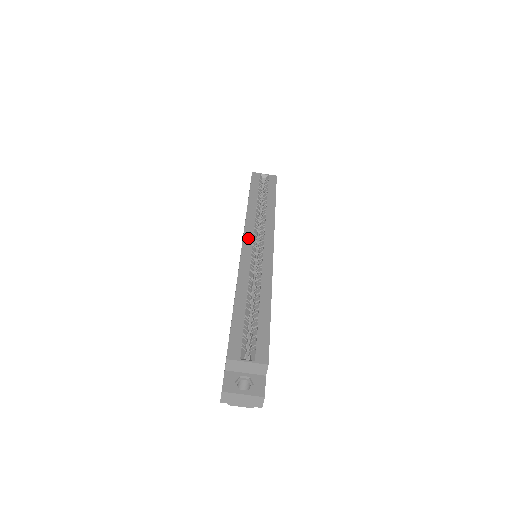
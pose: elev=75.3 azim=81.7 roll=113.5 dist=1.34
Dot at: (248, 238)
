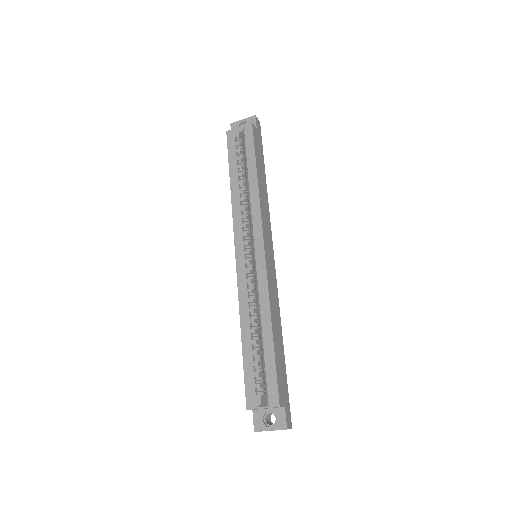
Dot at: (239, 248)
